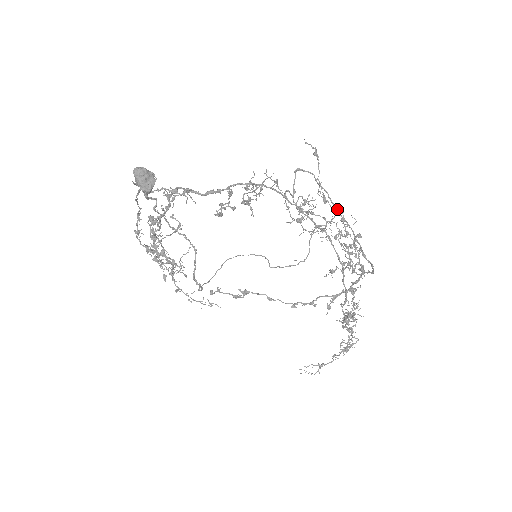
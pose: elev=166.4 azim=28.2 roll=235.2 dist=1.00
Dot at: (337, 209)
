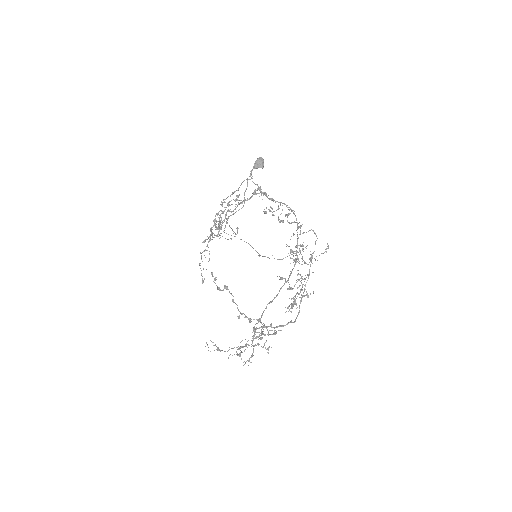
Dot at: occluded
